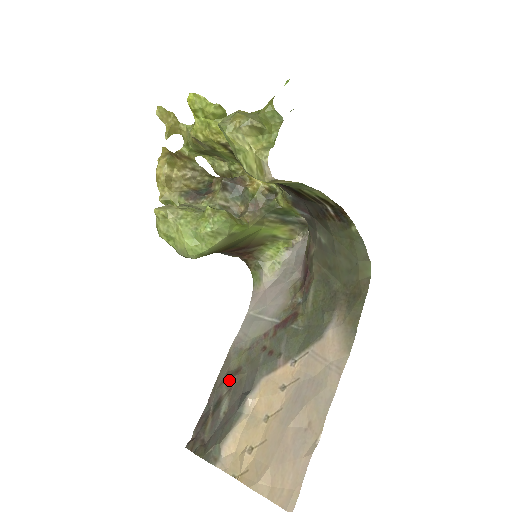
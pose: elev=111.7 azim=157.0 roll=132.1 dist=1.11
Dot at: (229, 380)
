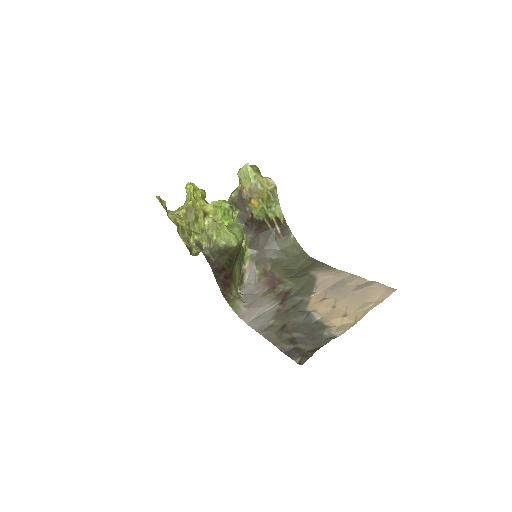
Dot at: (284, 330)
